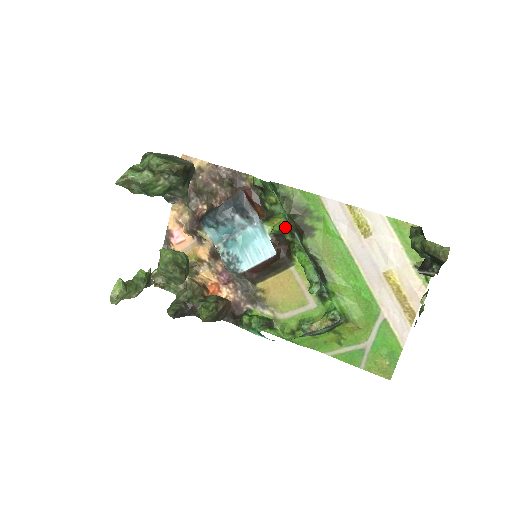
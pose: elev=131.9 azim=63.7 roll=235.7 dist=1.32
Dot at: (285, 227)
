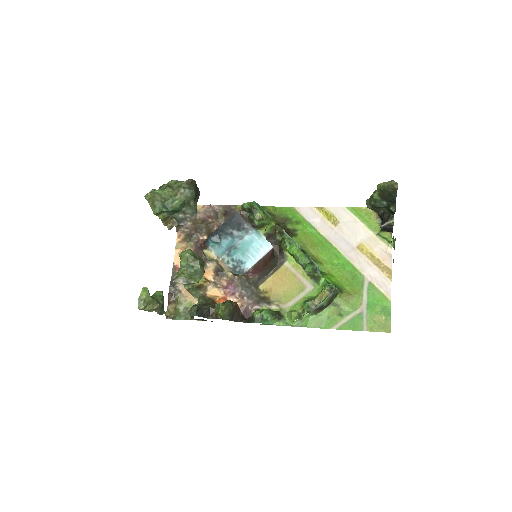
Dot at: (275, 227)
